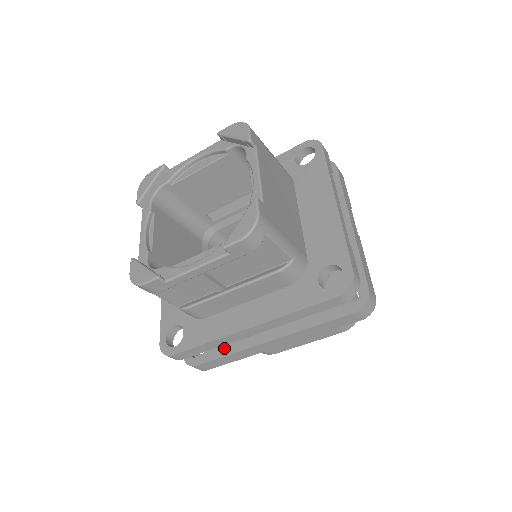
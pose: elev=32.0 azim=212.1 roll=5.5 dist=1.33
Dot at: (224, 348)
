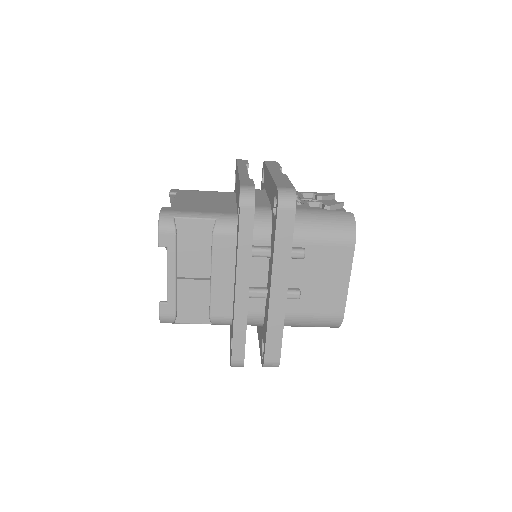
Dot at: (265, 328)
